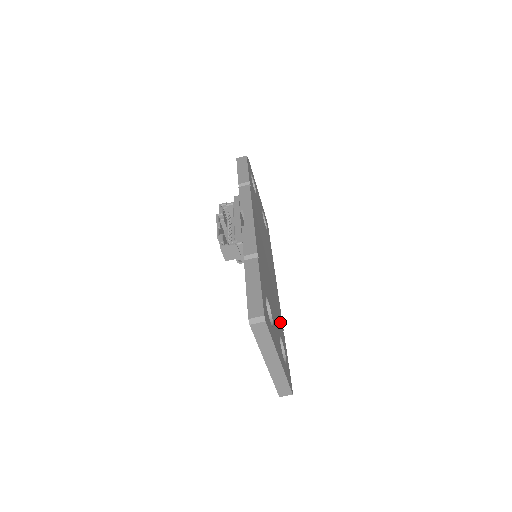
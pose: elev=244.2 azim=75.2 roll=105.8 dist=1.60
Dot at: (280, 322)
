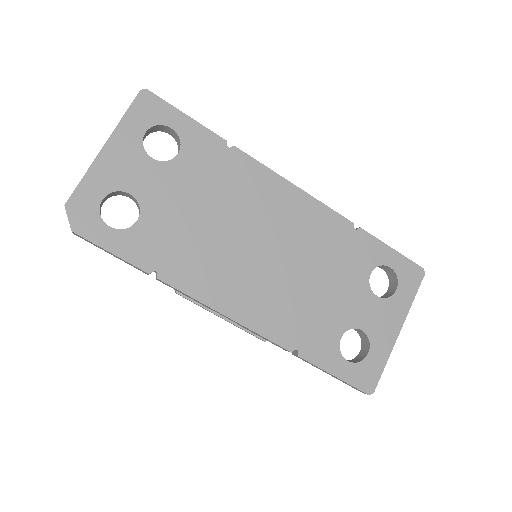
Dot at: (347, 245)
